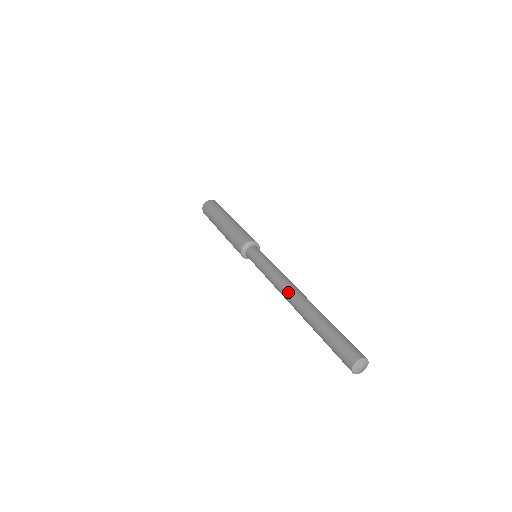
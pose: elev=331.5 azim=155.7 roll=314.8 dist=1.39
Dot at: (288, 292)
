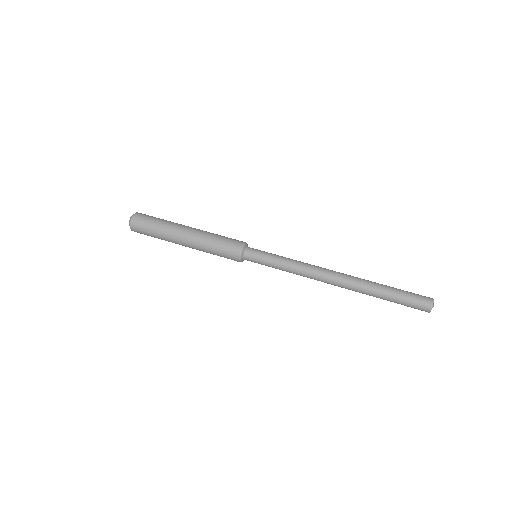
Dot at: (331, 276)
